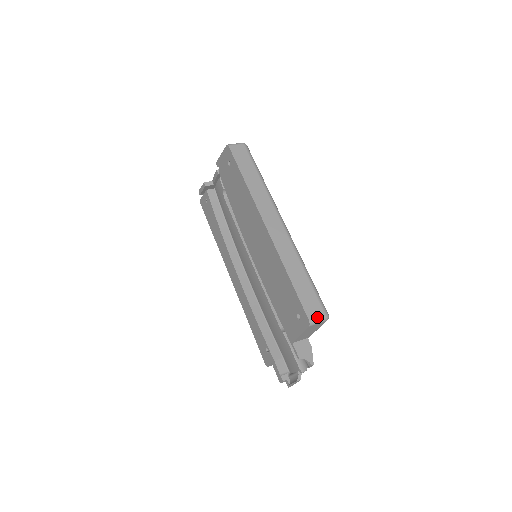
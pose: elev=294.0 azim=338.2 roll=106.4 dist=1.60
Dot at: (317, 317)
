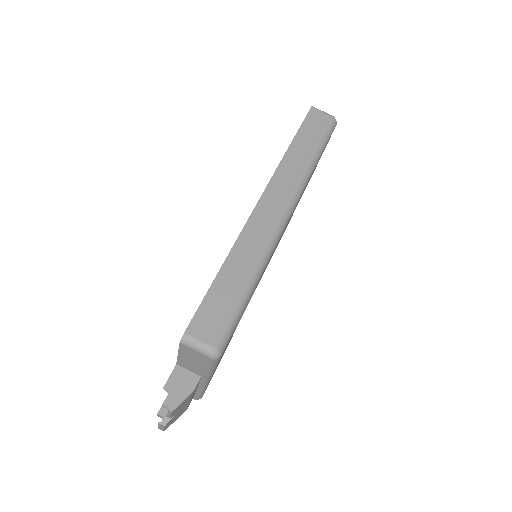
Dot at: (199, 340)
